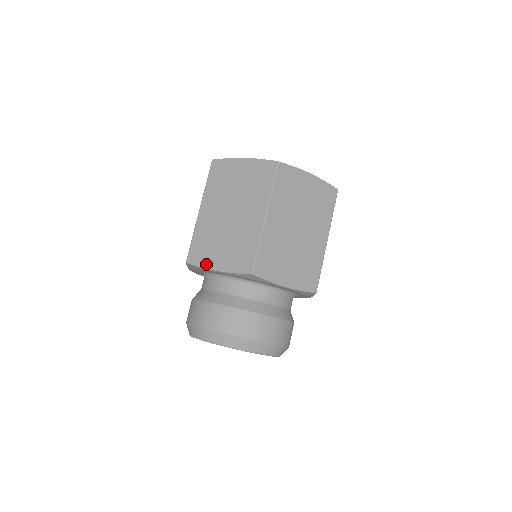
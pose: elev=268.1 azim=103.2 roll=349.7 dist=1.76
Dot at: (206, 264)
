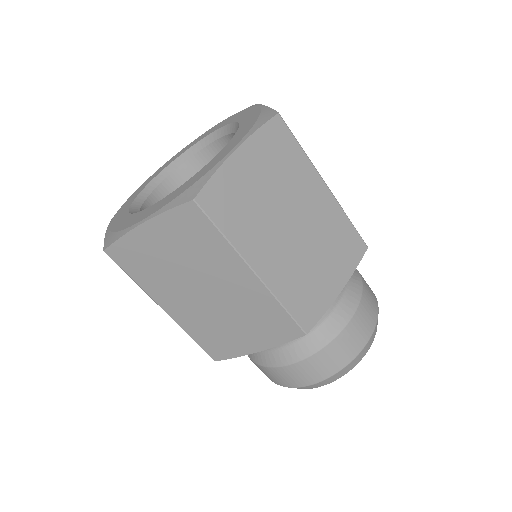
Dot at: (239, 352)
